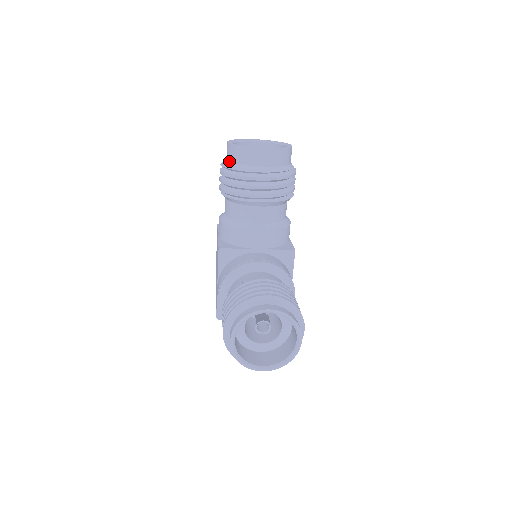
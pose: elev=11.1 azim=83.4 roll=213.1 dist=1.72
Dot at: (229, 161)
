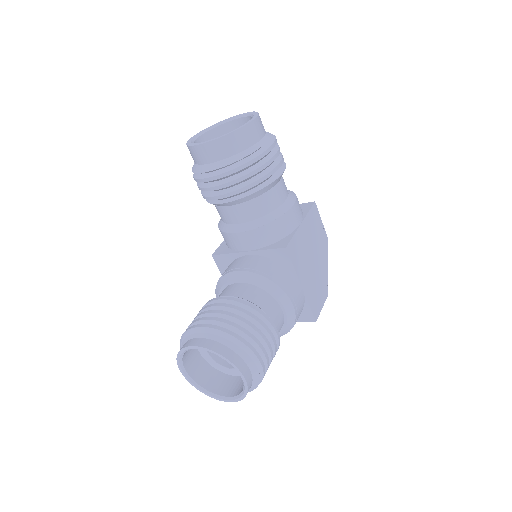
Dot at: occluded
